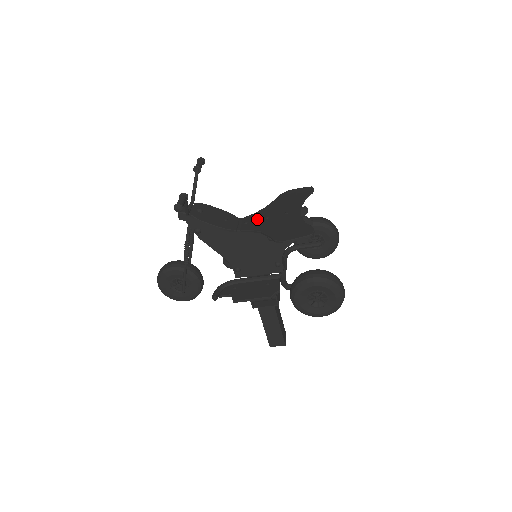
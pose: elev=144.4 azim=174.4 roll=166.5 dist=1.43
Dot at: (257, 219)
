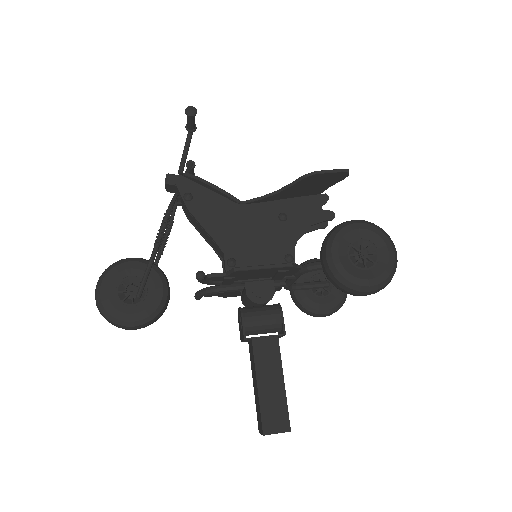
Dot at: occluded
